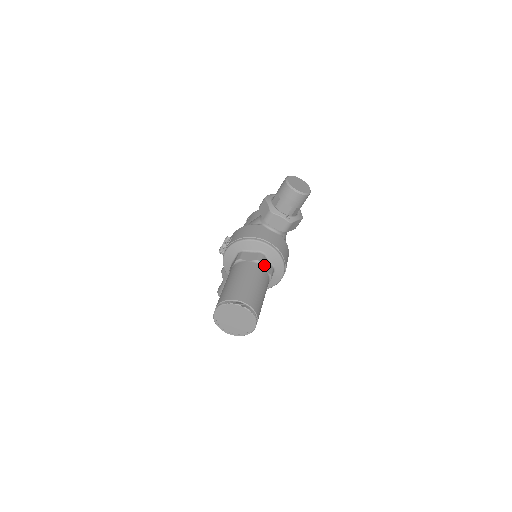
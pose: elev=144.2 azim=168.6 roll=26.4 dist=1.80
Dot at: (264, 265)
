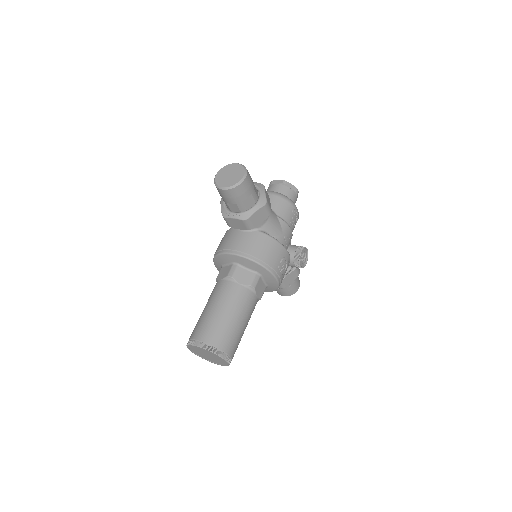
Dot at: (237, 278)
